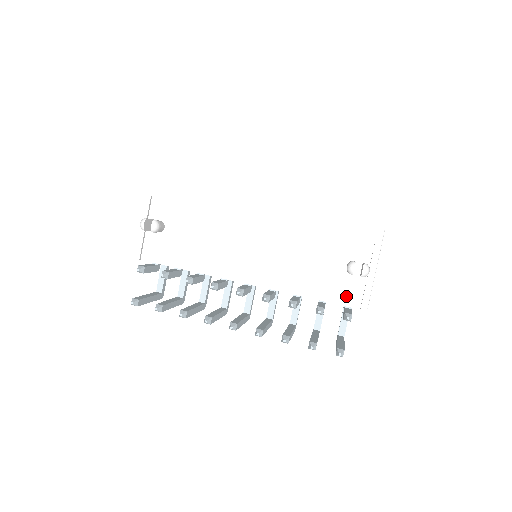
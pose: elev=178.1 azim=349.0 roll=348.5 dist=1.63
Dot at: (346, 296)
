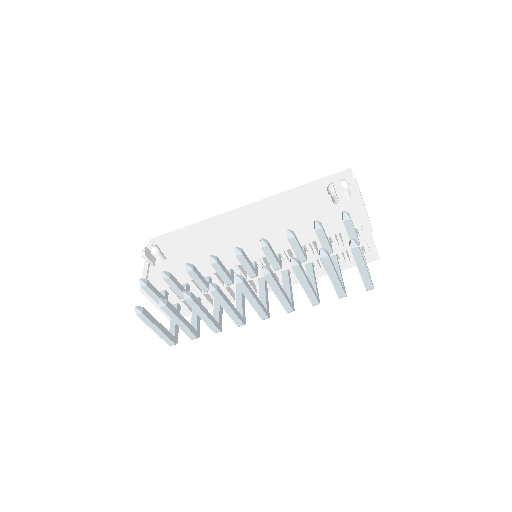
Dot at: (342, 220)
